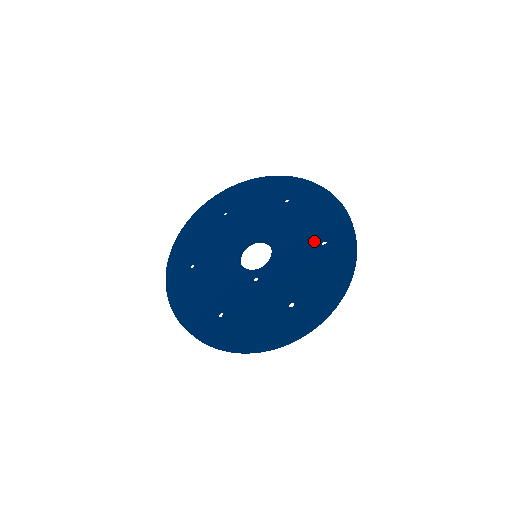
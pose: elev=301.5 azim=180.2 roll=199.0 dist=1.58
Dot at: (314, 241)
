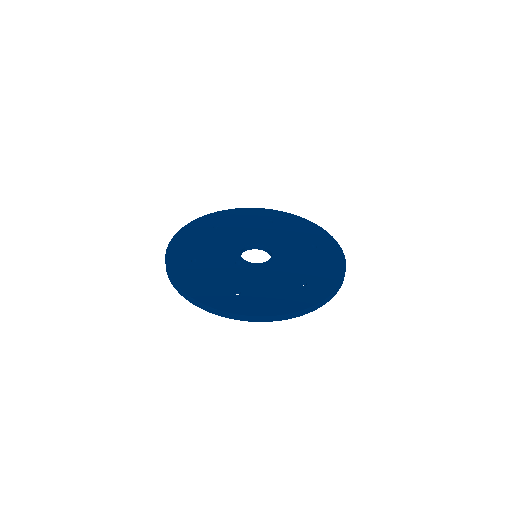
Dot at: (299, 278)
